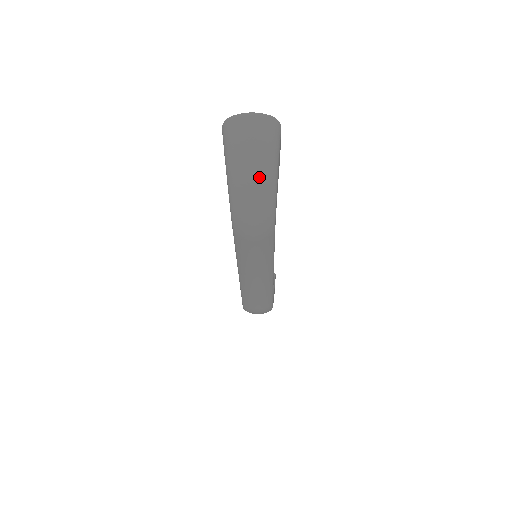
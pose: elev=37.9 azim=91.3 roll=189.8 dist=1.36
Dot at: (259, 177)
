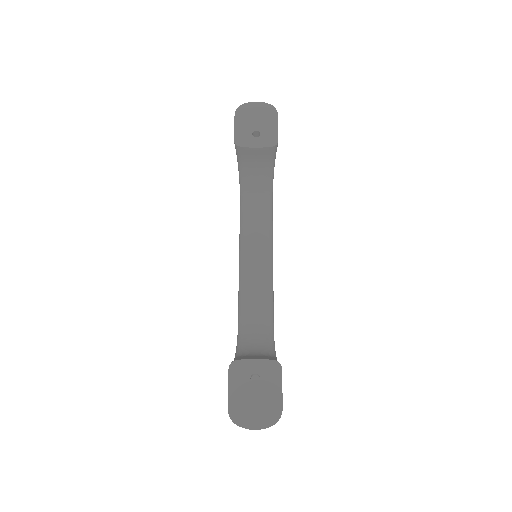
Dot at: occluded
